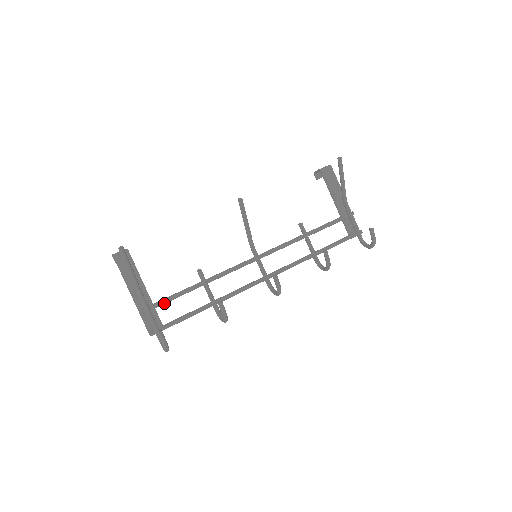
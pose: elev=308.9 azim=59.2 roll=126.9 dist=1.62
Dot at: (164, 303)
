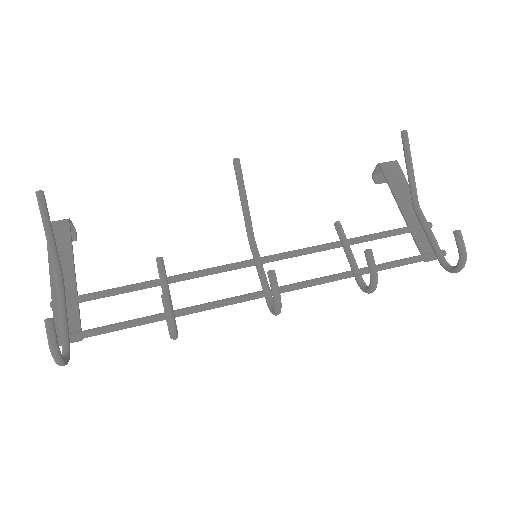
Dot at: (93, 298)
